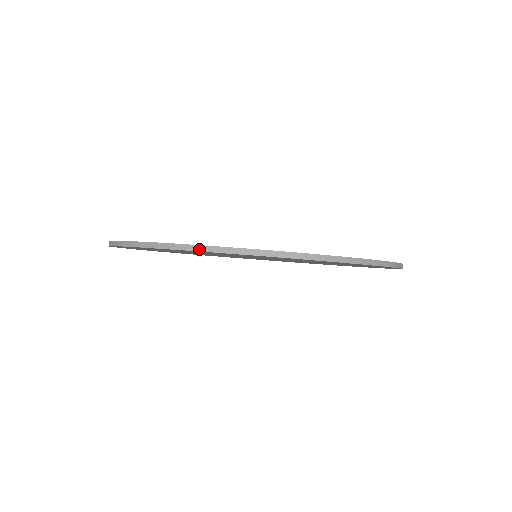
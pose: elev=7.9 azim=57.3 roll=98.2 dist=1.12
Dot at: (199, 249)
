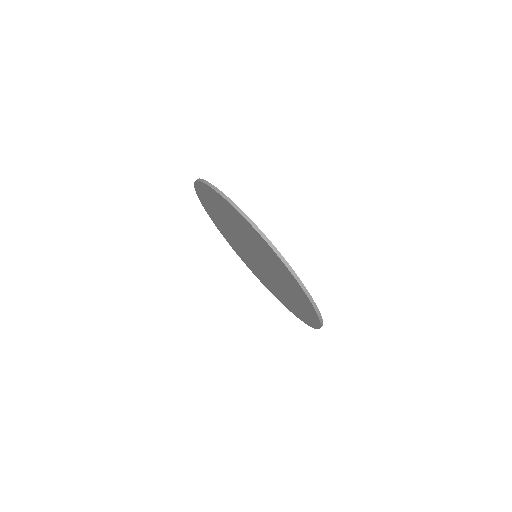
Dot at: (286, 264)
